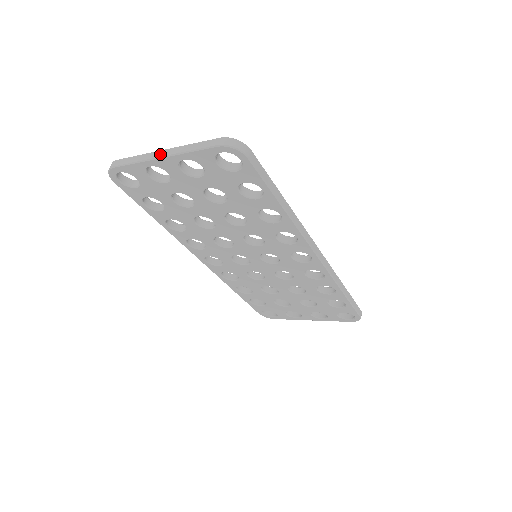
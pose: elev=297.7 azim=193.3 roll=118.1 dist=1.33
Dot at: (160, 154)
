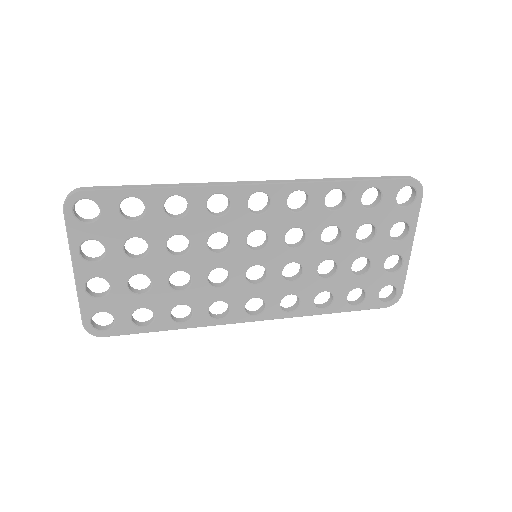
Dot at: (74, 272)
